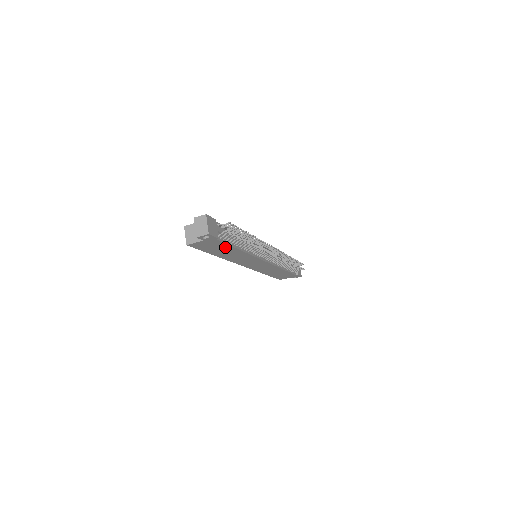
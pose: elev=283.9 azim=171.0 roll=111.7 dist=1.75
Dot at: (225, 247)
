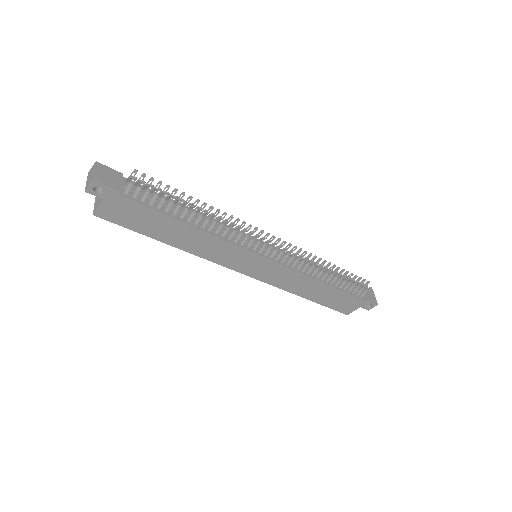
Dot at: (157, 218)
